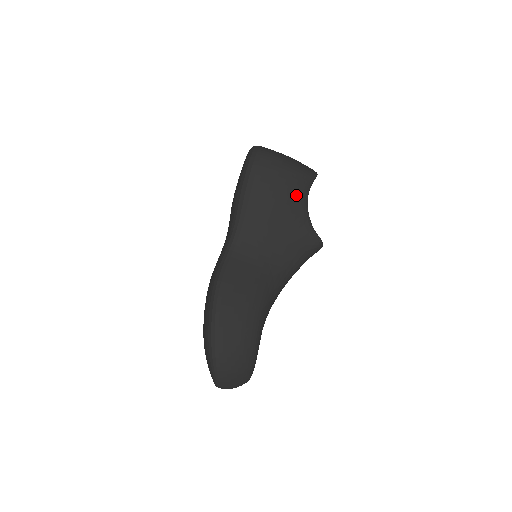
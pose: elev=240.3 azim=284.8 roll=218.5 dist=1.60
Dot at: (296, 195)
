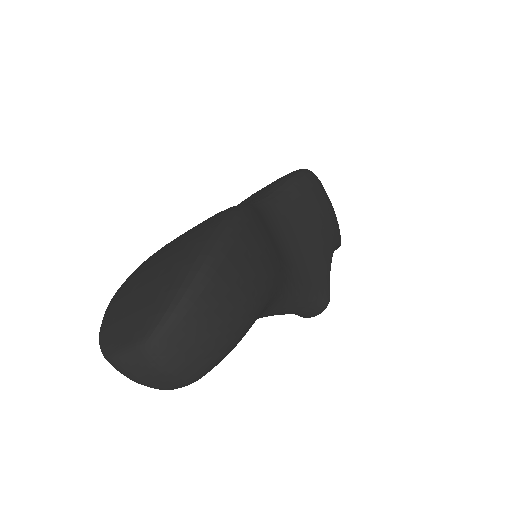
Dot at: (332, 233)
